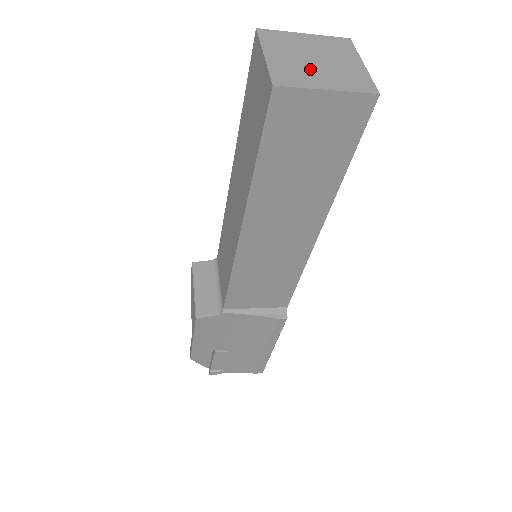
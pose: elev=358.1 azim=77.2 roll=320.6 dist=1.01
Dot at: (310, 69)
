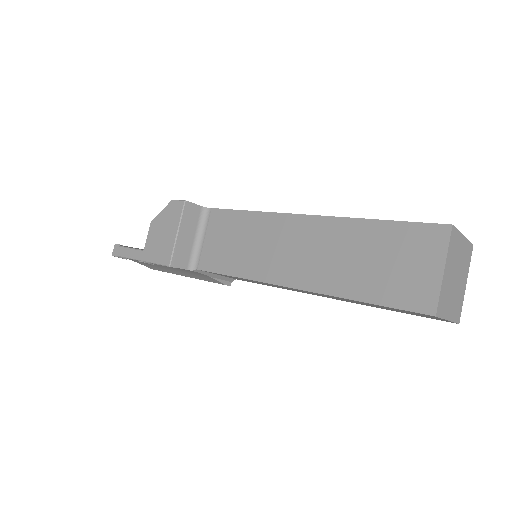
Dot at: (451, 292)
